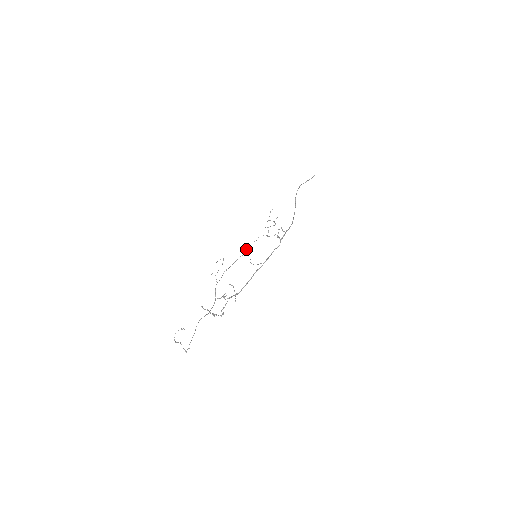
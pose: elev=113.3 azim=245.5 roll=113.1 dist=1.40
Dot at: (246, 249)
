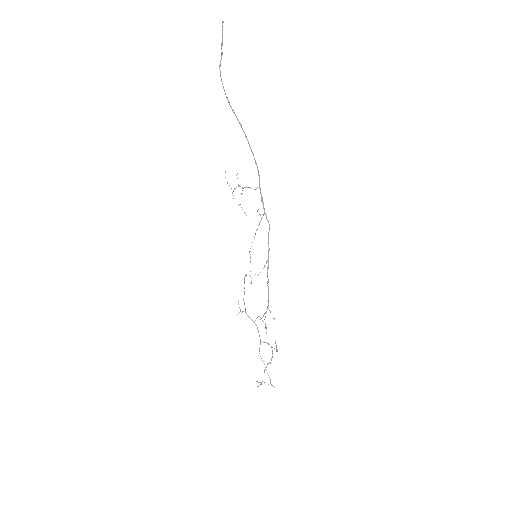
Dot at: (251, 282)
